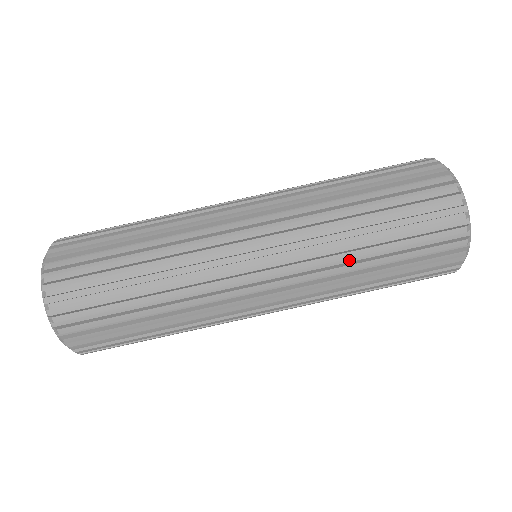
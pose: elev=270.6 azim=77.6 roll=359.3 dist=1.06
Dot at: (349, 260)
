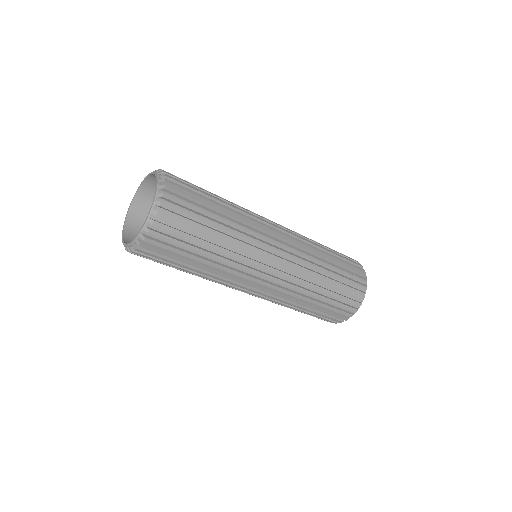
Dot at: (310, 289)
